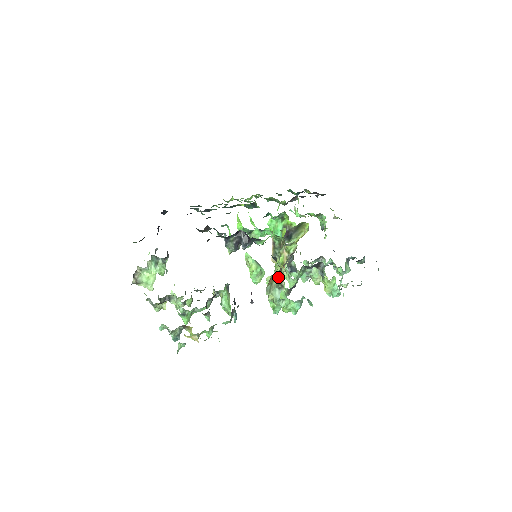
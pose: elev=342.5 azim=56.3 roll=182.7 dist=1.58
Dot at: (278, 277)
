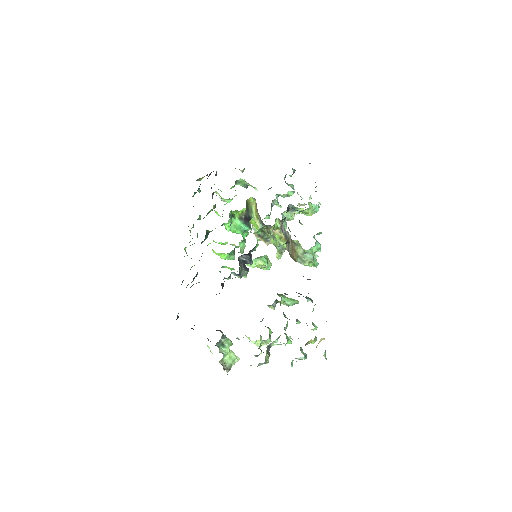
Dot at: (297, 248)
